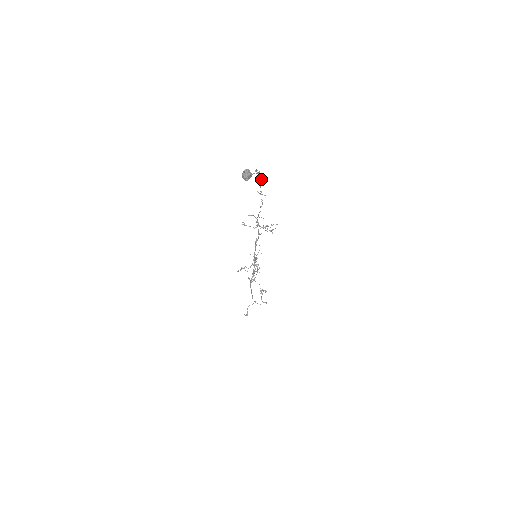
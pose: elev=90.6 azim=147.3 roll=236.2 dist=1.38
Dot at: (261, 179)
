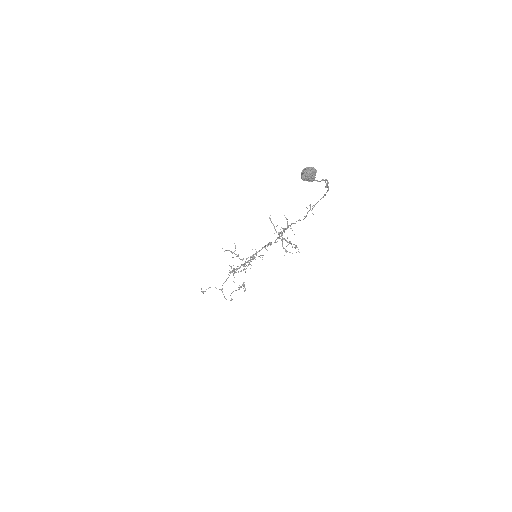
Dot at: (325, 195)
